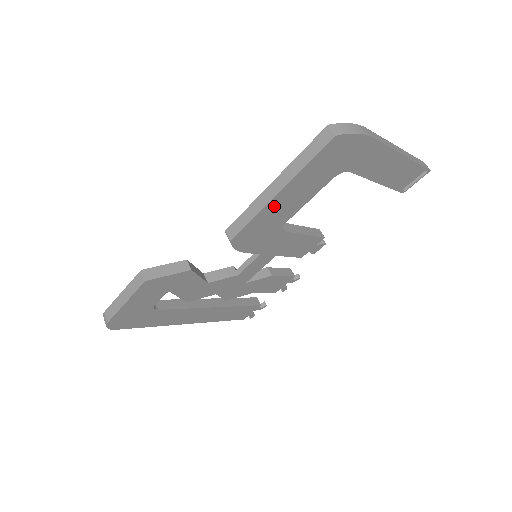
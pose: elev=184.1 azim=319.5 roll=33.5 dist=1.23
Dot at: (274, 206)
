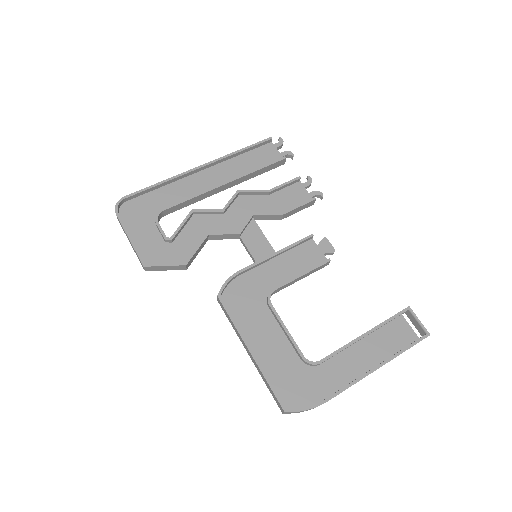
Dot at: (250, 337)
